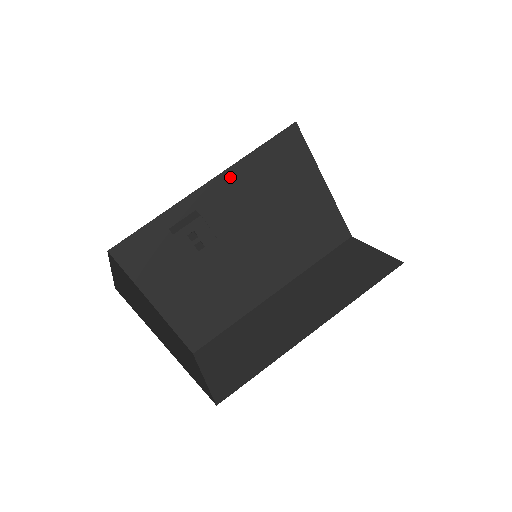
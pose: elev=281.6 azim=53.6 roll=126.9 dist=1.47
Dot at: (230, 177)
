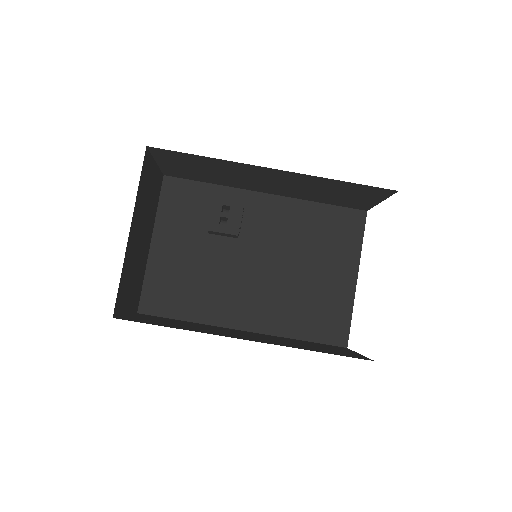
Dot at: (288, 205)
